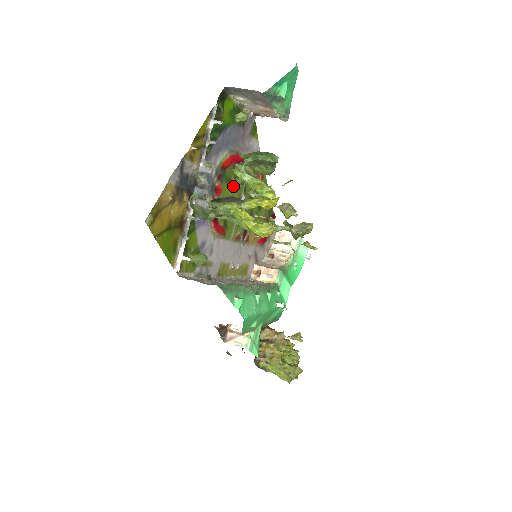
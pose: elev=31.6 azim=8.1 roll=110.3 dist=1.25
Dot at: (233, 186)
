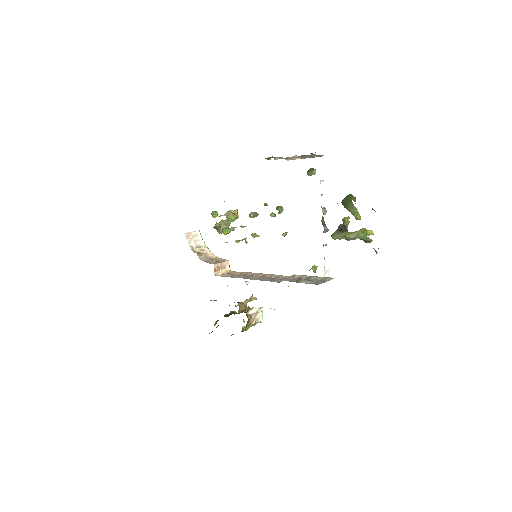
Dot at: occluded
